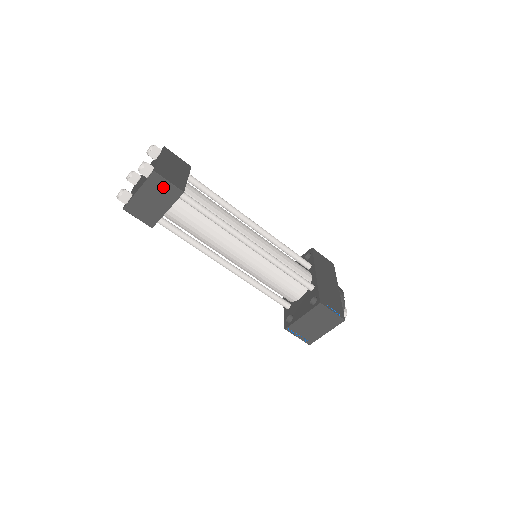
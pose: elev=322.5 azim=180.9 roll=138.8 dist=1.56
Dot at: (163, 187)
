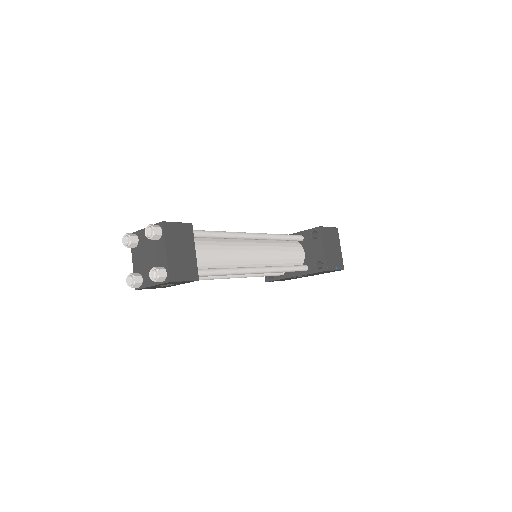
Dot at: (178, 231)
